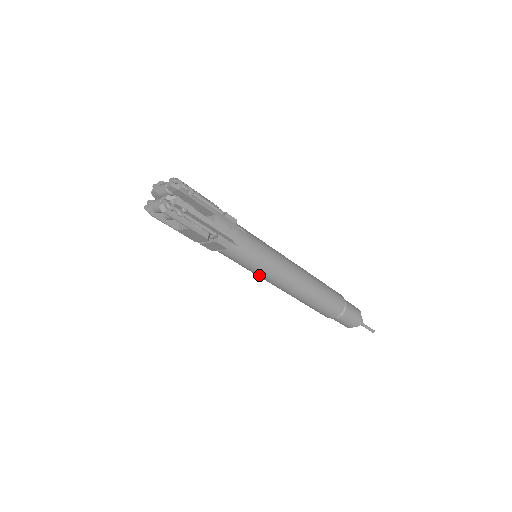
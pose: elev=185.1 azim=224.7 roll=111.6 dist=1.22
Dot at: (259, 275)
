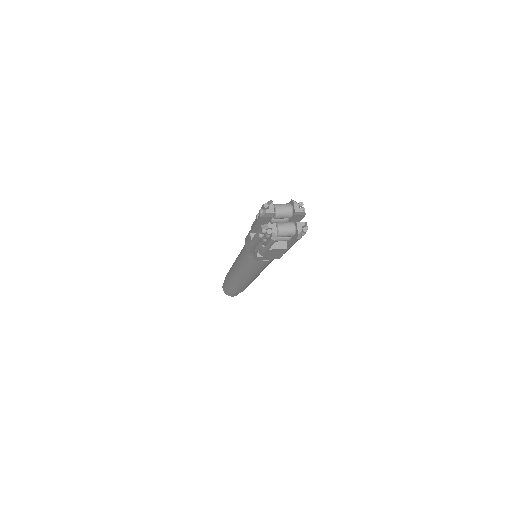
Dot at: (255, 273)
